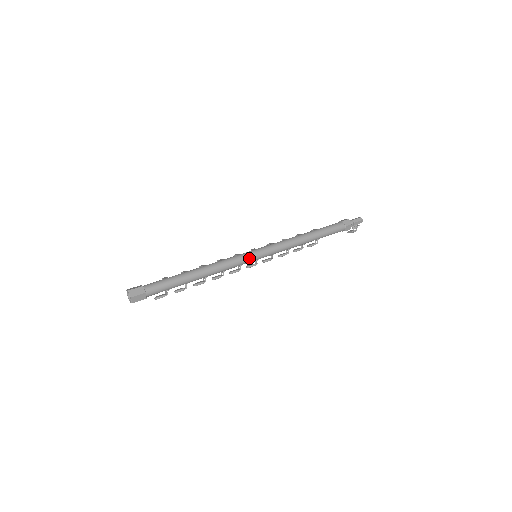
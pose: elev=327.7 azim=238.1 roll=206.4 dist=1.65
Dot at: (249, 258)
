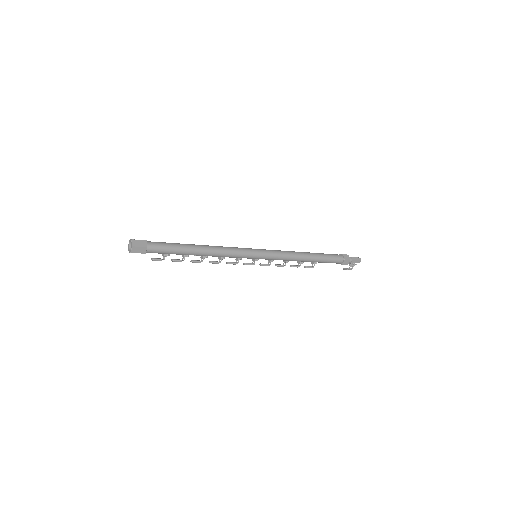
Dot at: (250, 254)
